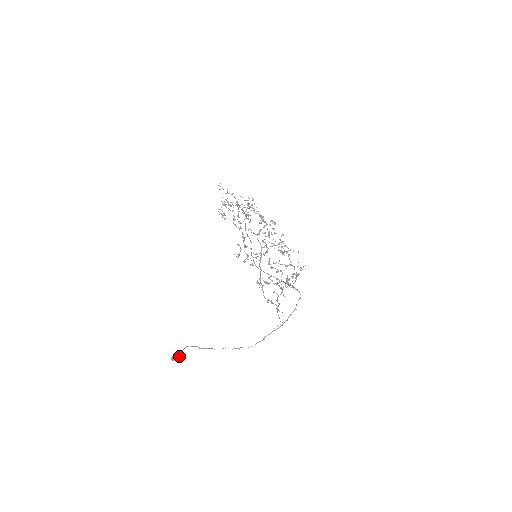
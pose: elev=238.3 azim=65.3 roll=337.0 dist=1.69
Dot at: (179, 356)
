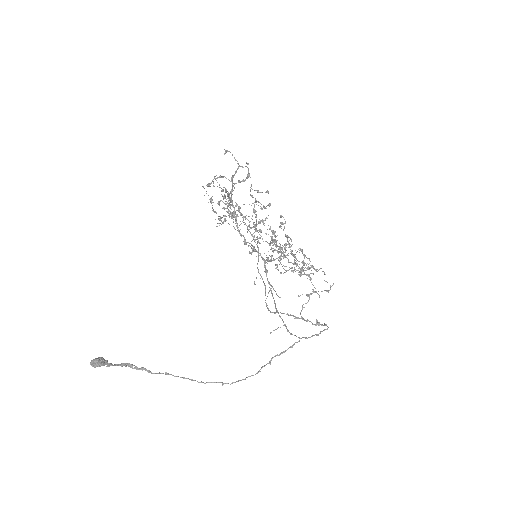
Dot at: (104, 360)
